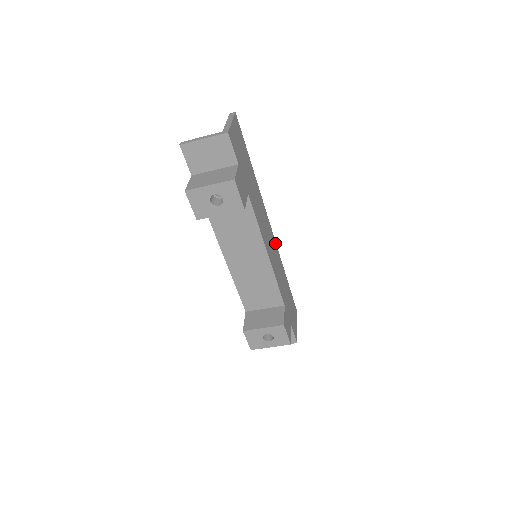
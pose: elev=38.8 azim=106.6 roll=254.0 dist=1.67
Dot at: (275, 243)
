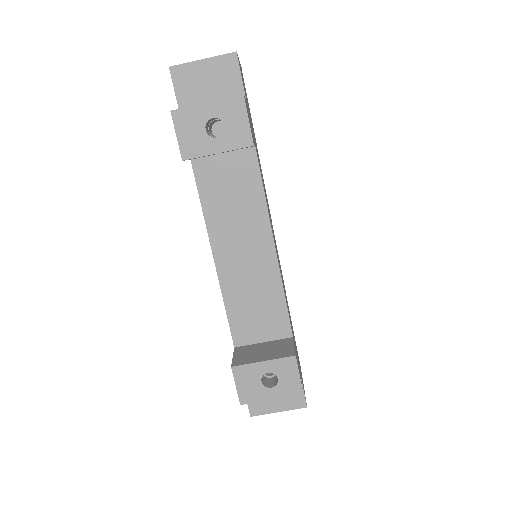
Dot at: occluded
